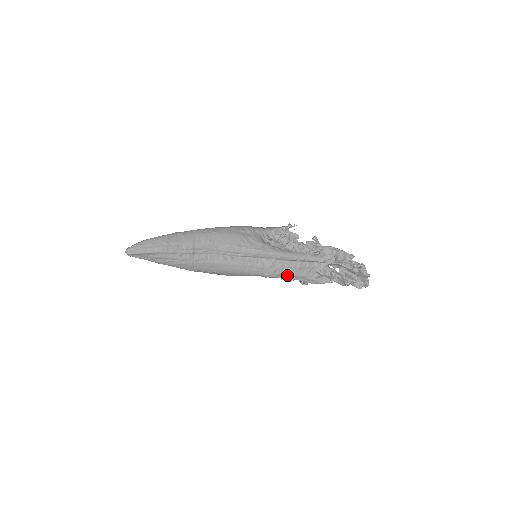
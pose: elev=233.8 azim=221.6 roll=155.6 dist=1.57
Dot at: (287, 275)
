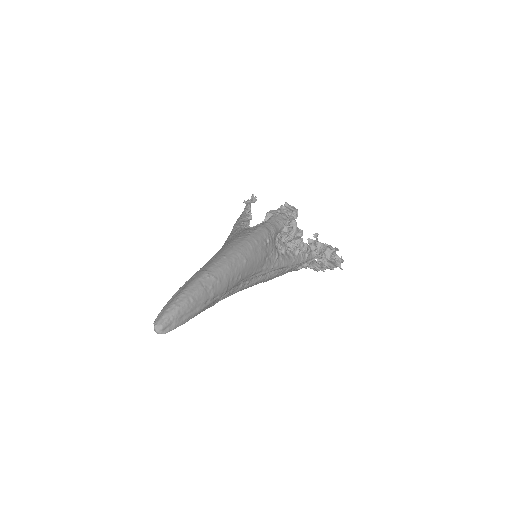
Dot at: (279, 275)
